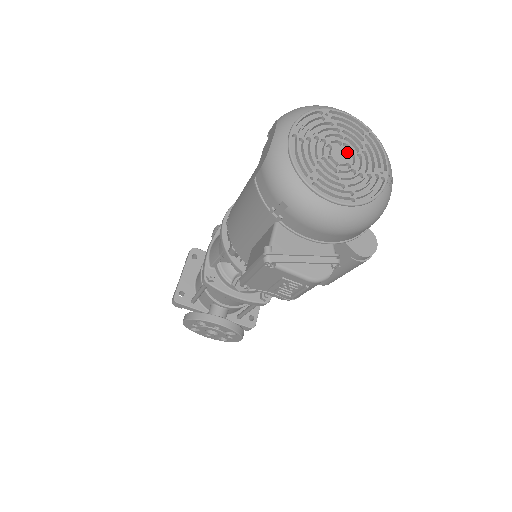
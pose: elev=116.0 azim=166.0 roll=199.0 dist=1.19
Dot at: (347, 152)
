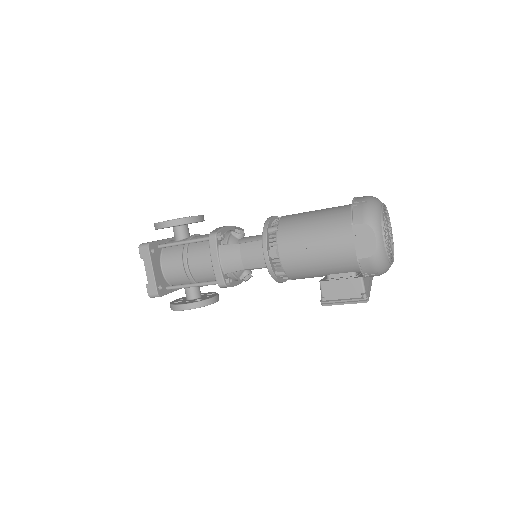
Dot at: (388, 230)
